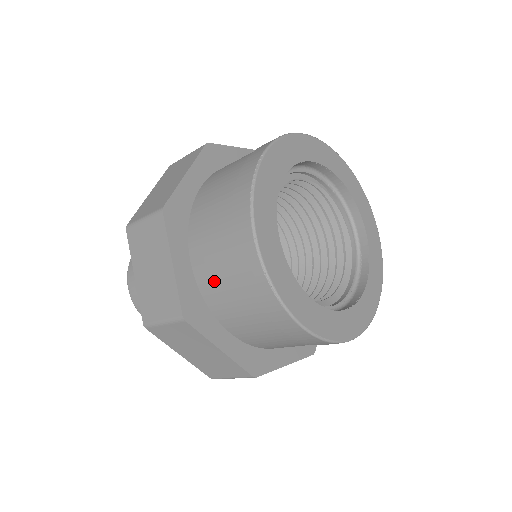
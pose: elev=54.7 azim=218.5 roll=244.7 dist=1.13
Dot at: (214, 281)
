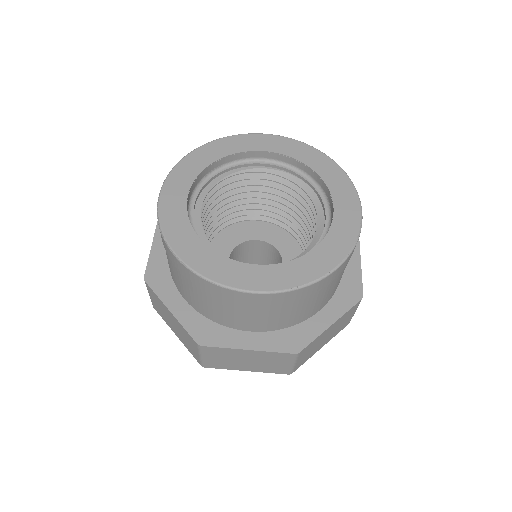
Dot at: (199, 303)
